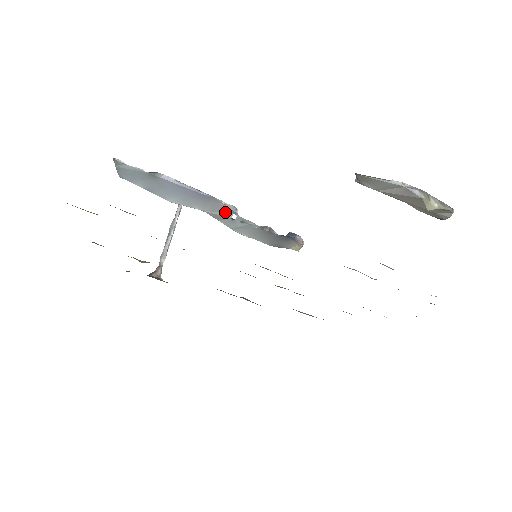
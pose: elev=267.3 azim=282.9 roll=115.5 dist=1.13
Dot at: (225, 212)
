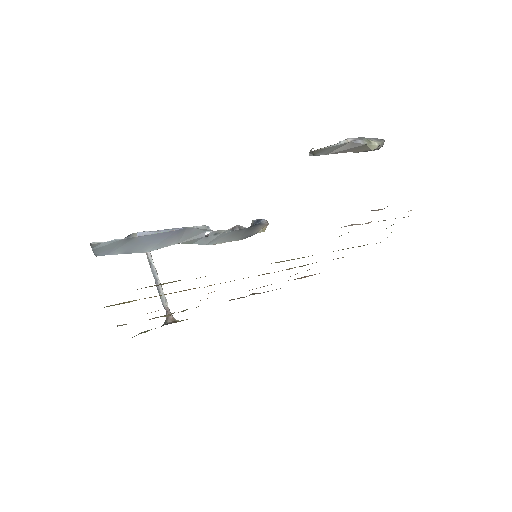
Dot at: (198, 234)
